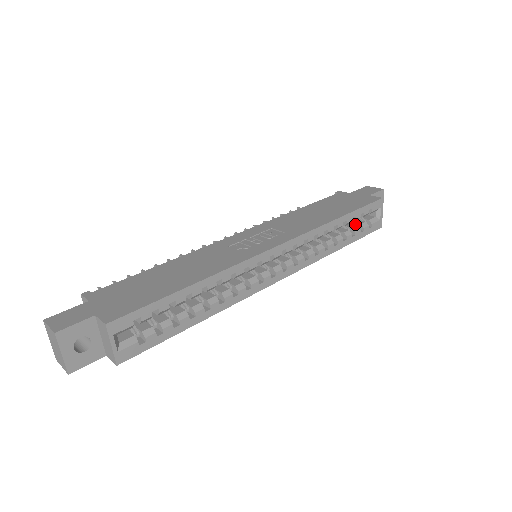
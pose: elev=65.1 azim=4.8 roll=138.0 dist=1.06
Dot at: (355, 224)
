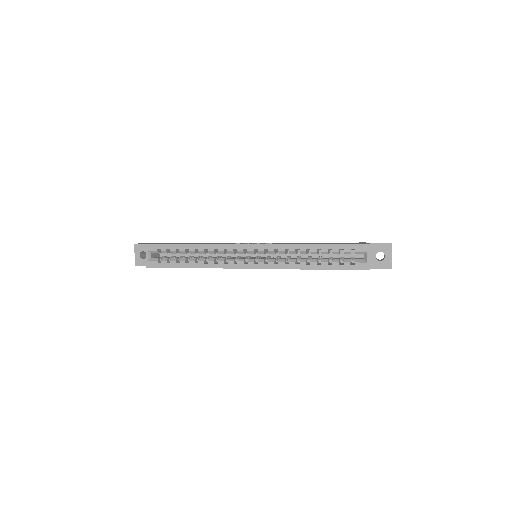
Dot at: (342, 259)
